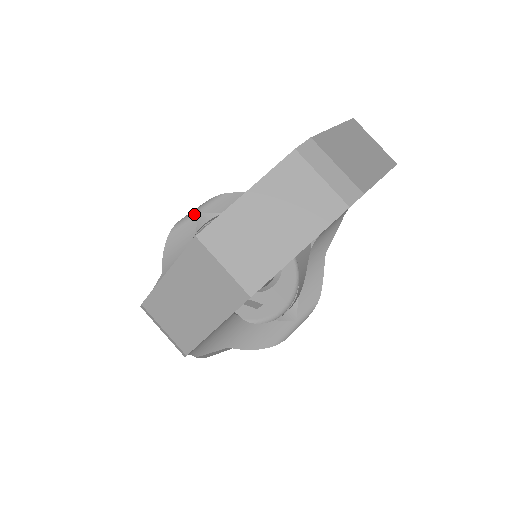
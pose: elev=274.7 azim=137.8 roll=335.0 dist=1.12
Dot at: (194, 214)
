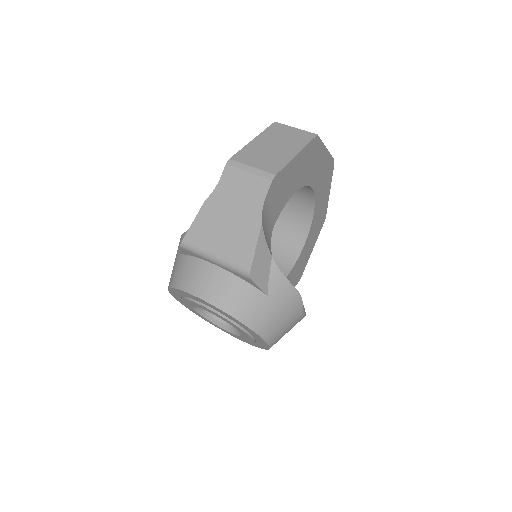
Dot at: occluded
